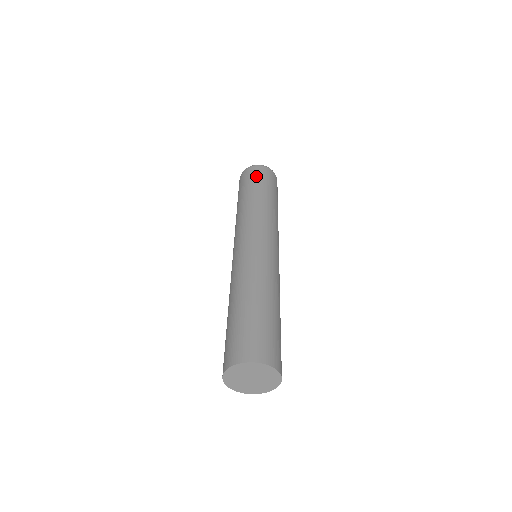
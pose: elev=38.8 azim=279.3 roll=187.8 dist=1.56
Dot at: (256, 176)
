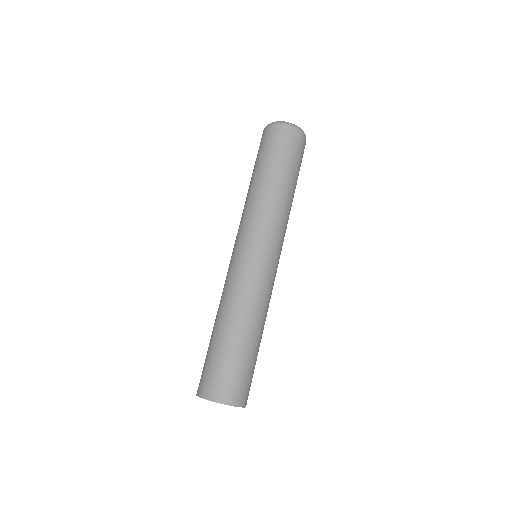
Dot at: (272, 145)
